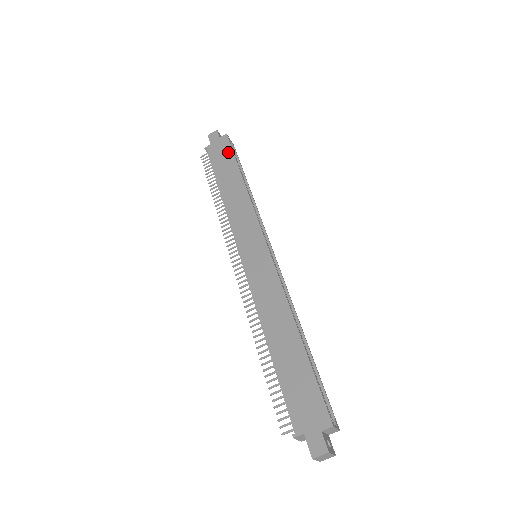
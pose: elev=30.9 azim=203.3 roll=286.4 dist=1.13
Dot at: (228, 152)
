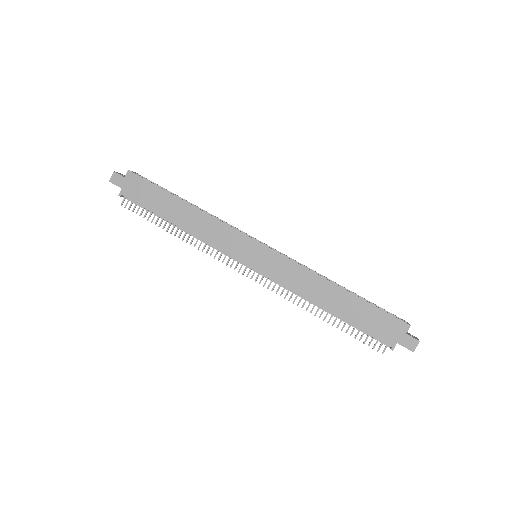
Dot at: (148, 187)
